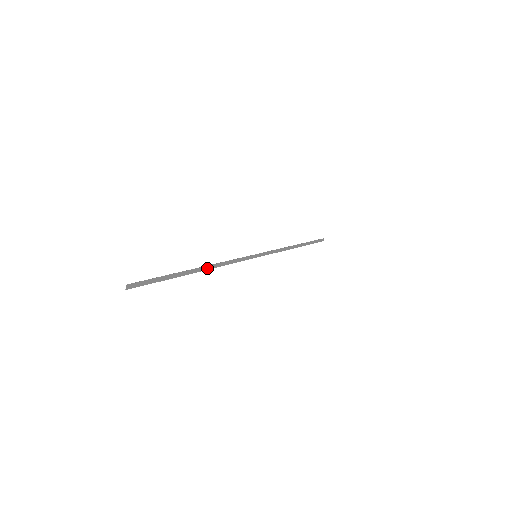
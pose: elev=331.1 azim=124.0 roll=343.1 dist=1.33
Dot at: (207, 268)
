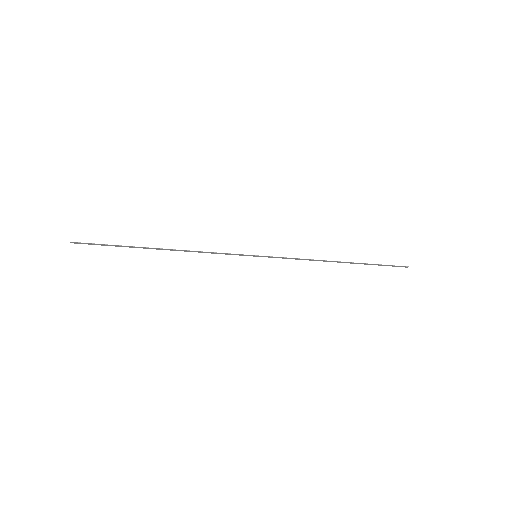
Dot at: (174, 250)
